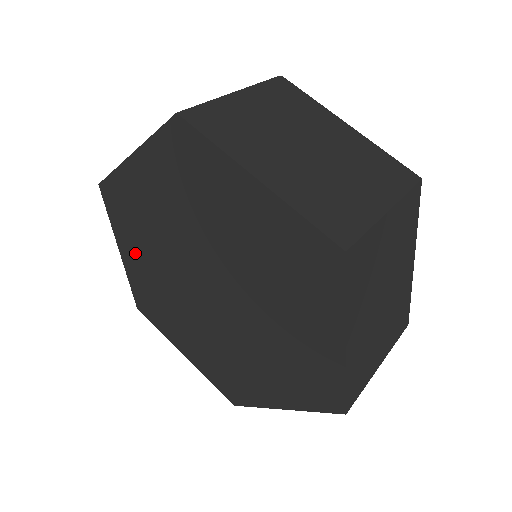
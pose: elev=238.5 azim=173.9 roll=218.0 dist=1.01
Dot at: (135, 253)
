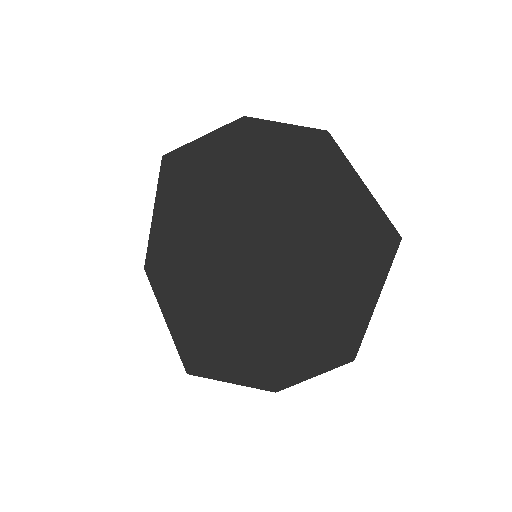
Dot at: (165, 218)
